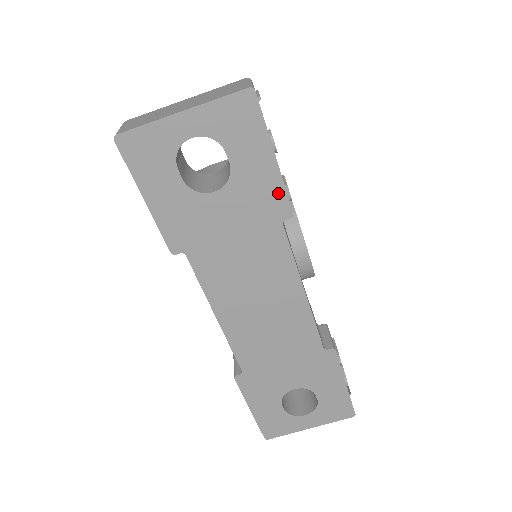
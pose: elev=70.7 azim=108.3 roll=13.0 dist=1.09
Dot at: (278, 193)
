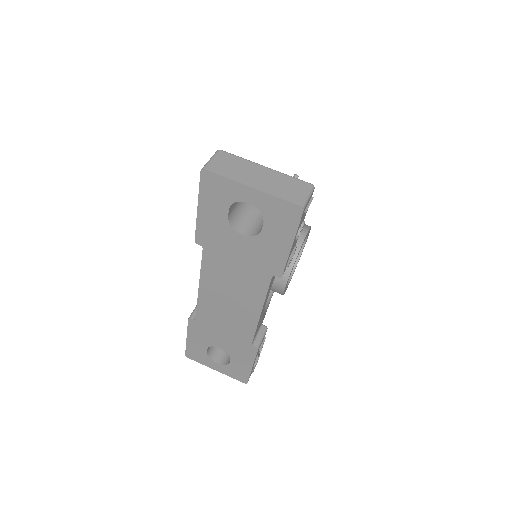
Dot at: (280, 262)
